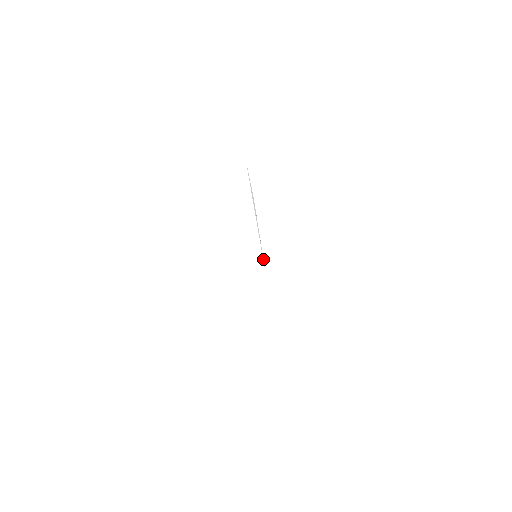
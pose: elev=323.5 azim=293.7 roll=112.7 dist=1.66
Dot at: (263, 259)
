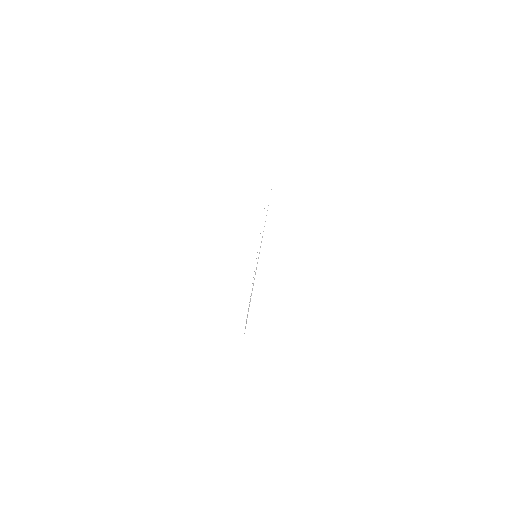
Dot at: occluded
